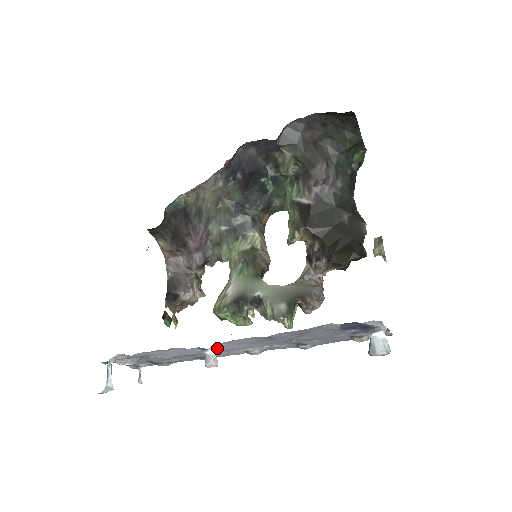
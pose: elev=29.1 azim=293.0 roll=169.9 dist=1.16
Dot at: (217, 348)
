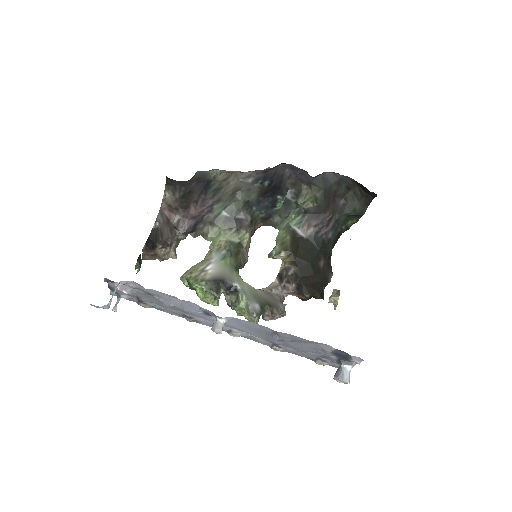
Dot at: (228, 320)
